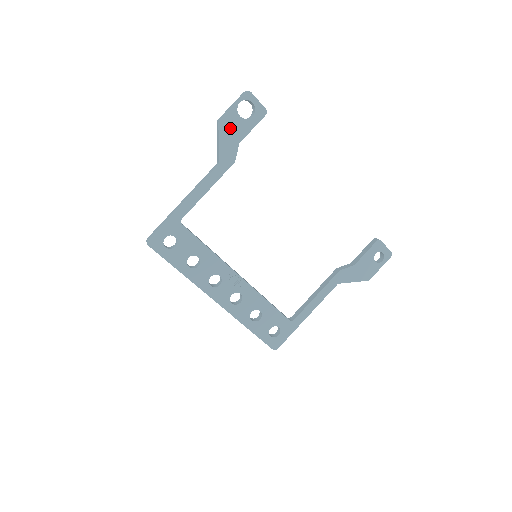
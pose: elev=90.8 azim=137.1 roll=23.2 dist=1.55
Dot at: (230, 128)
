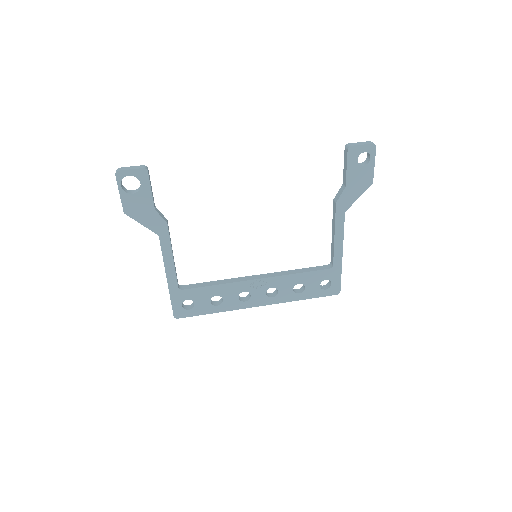
Dot at: (137, 208)
